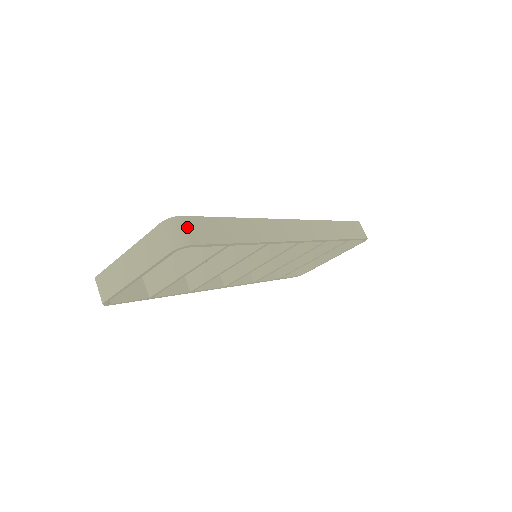
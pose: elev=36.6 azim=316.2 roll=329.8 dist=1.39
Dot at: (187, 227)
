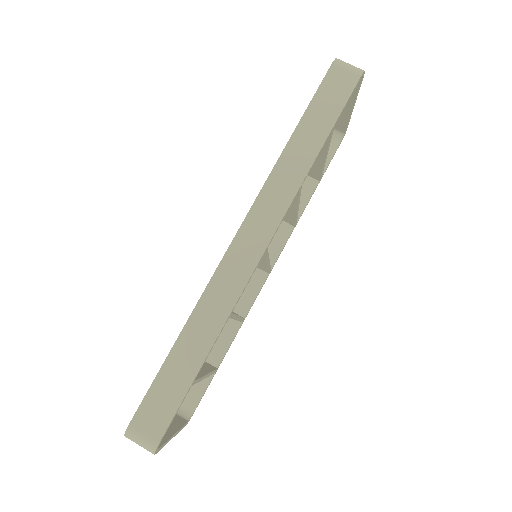
Dot at: (142, 429)
